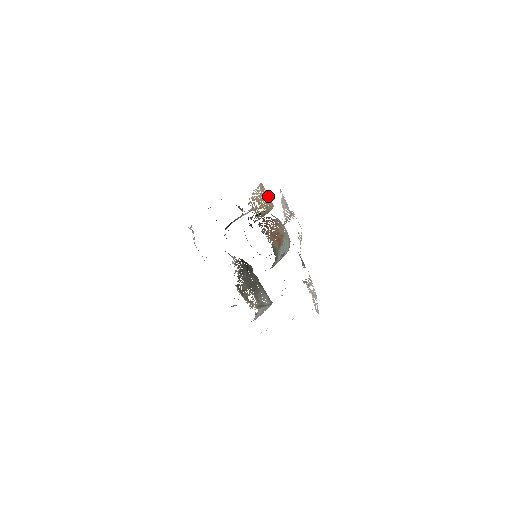
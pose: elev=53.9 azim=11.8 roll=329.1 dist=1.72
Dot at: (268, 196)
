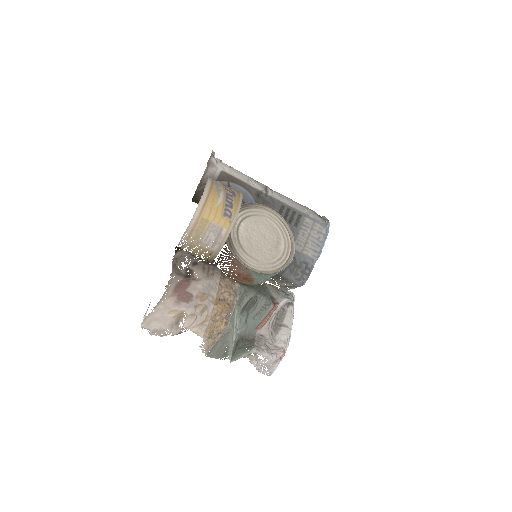
Dot at: (207, 239)
